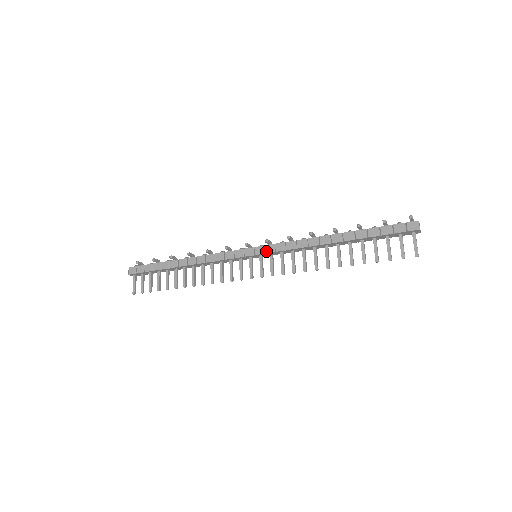
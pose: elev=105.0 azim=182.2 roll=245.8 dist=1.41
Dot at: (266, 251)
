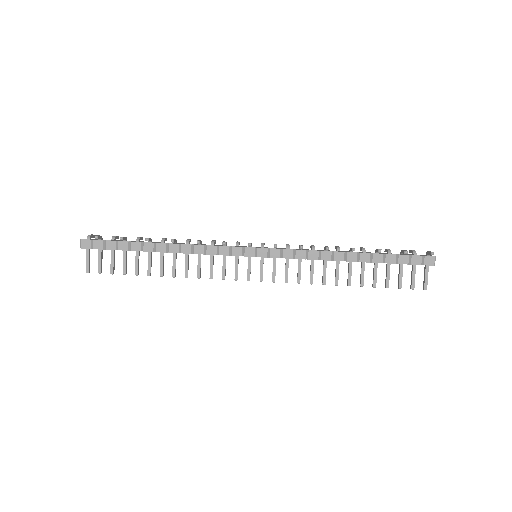
Dot at: (271, 255)
